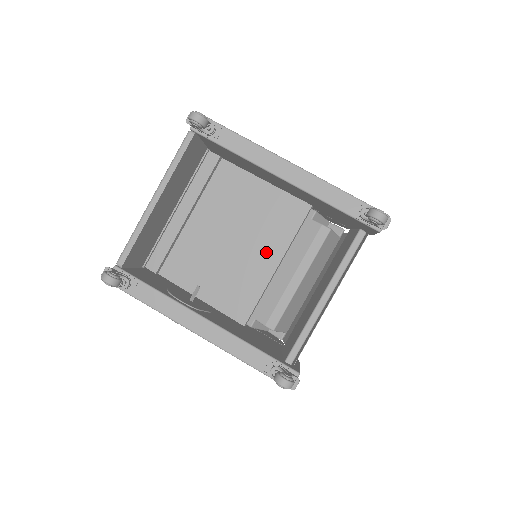
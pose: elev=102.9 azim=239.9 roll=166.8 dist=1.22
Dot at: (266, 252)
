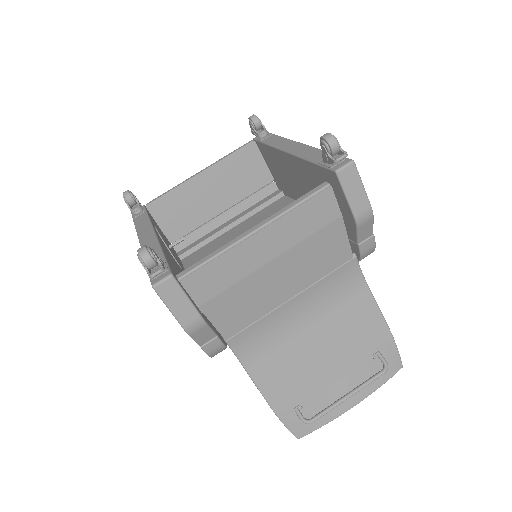
Dot at: occluded
